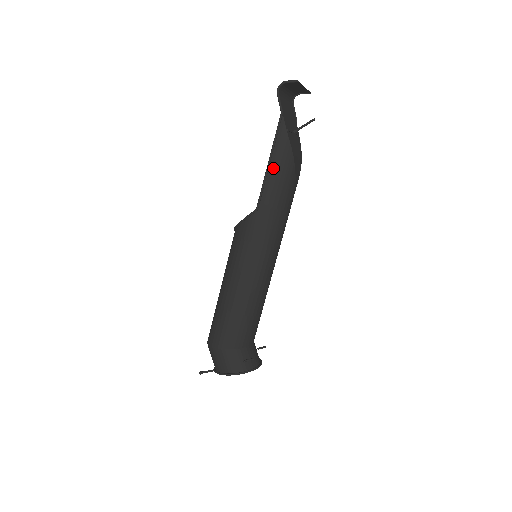
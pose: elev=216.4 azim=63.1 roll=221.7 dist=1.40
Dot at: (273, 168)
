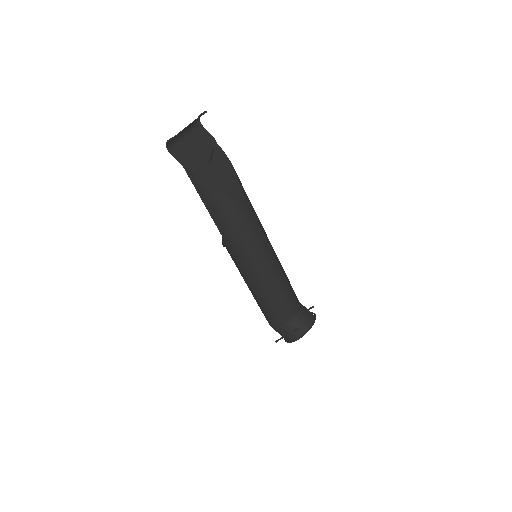
Dot at: (210, 205)
